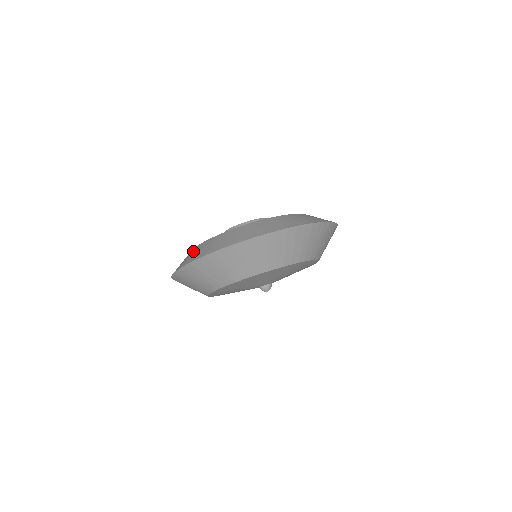
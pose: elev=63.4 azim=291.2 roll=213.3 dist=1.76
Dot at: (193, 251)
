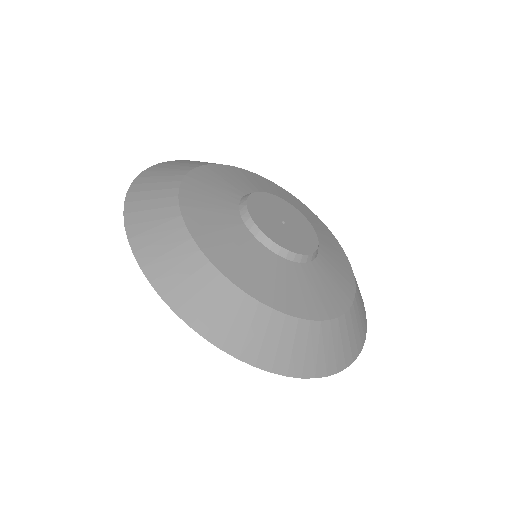
Dot at: (201, 277)
